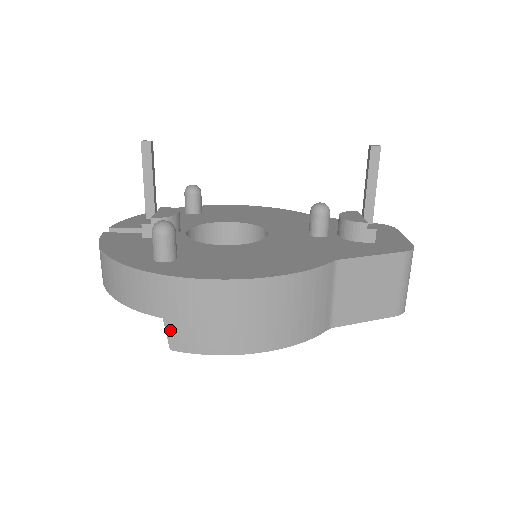
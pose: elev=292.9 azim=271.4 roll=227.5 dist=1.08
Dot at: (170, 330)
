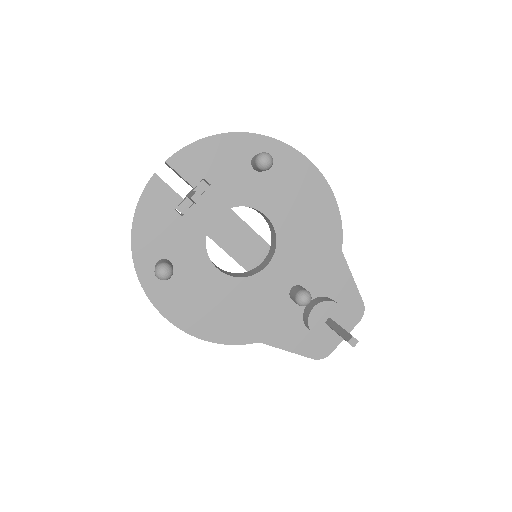
Dot at: occluded
